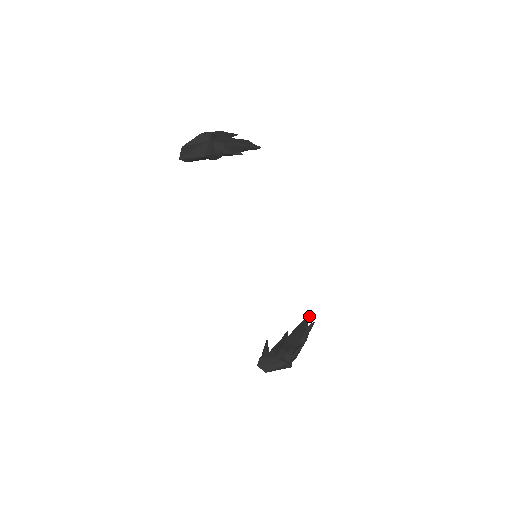
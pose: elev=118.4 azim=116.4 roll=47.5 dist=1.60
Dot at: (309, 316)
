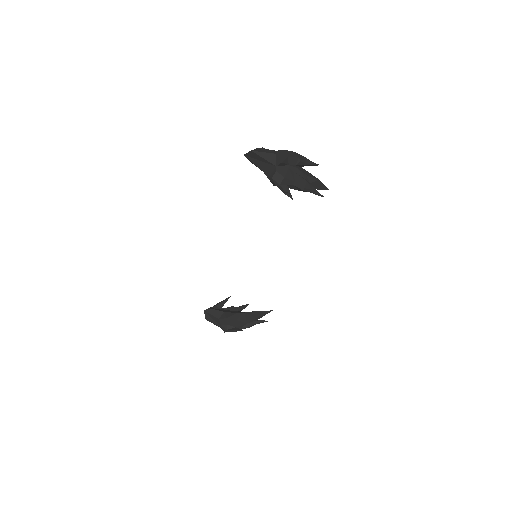
Dot at: occluded
